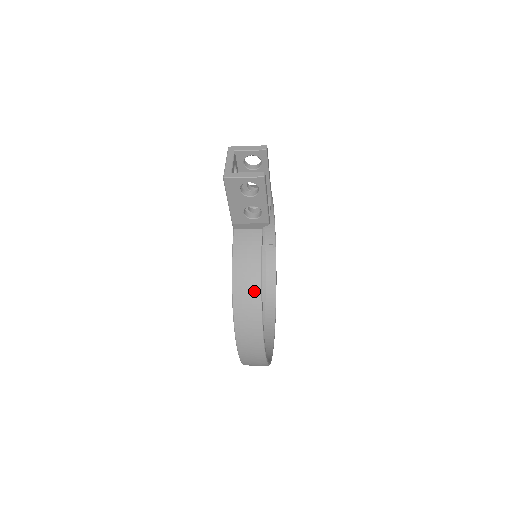
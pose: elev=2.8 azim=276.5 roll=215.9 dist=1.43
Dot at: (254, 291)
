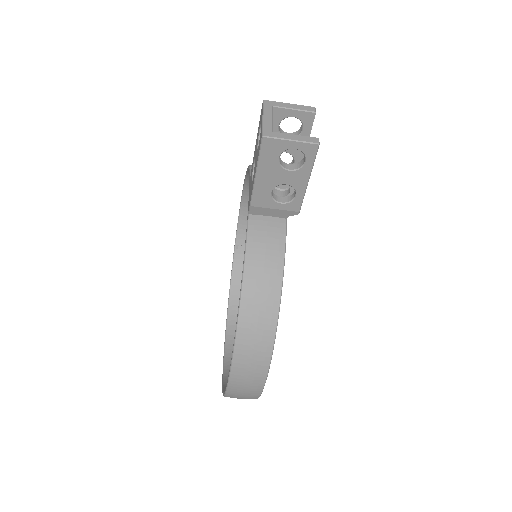
Dot at: (271, 300)
